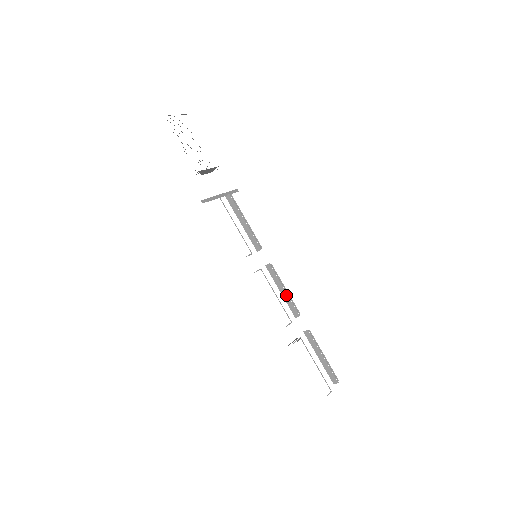
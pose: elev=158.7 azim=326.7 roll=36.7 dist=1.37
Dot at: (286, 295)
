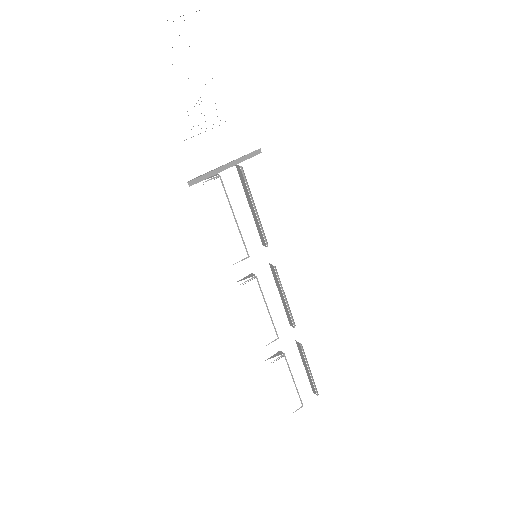
Dot at: (285, 303)
